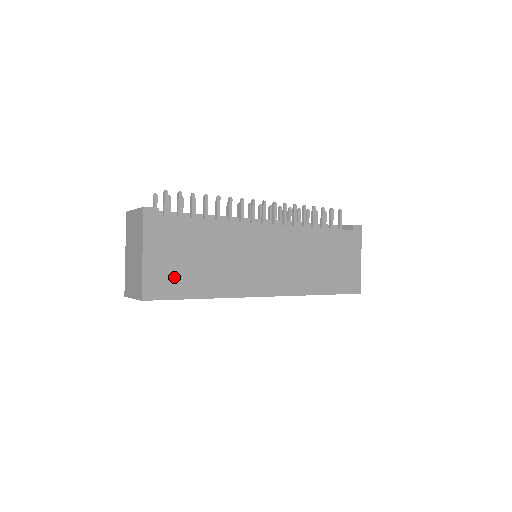
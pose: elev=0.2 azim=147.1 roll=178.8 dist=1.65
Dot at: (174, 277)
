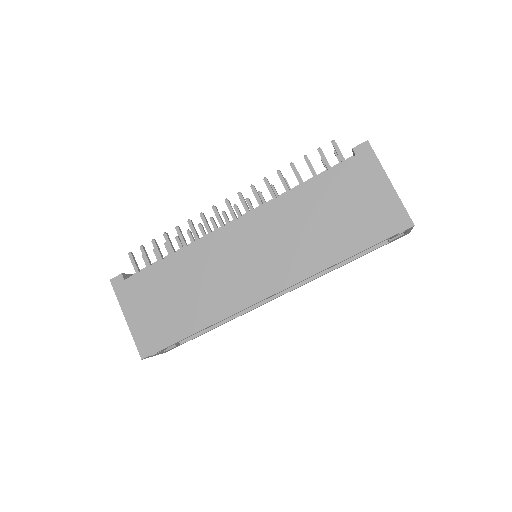
Dot at: (160, 326)
